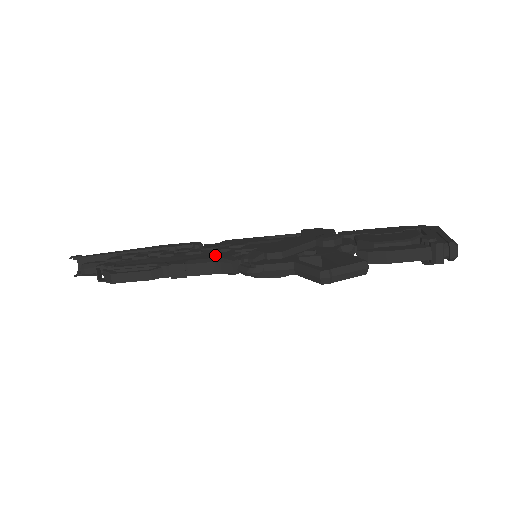
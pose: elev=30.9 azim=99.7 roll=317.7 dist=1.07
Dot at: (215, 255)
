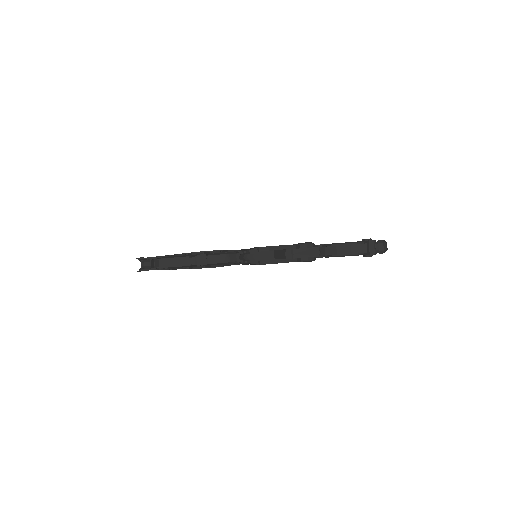
Dot at: occluded
